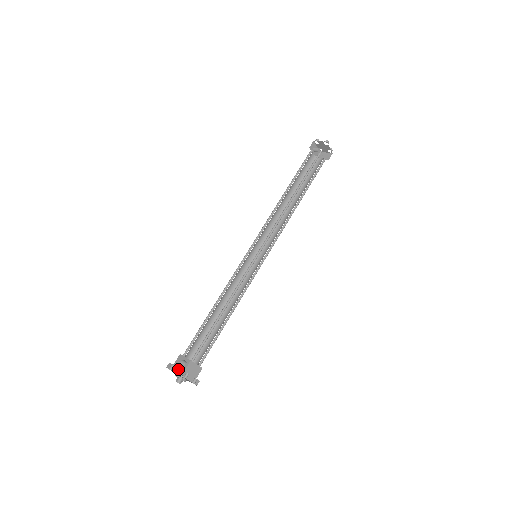
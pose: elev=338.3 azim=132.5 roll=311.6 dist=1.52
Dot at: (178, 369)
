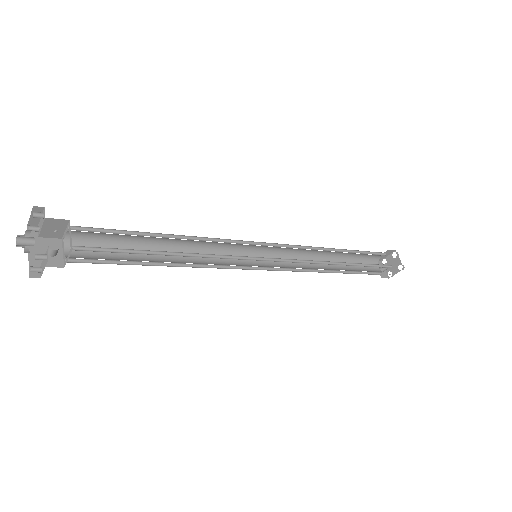
Dot at: (36, 253)
